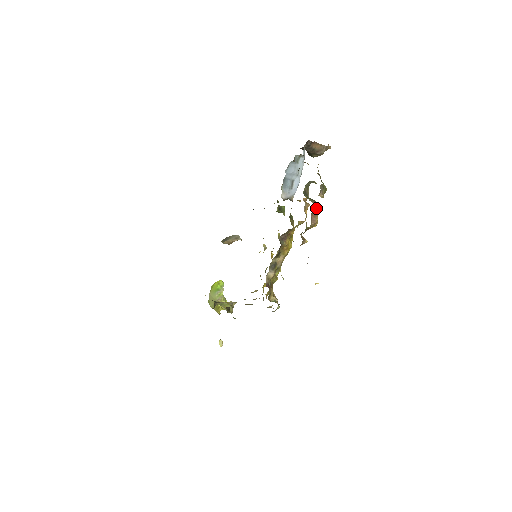
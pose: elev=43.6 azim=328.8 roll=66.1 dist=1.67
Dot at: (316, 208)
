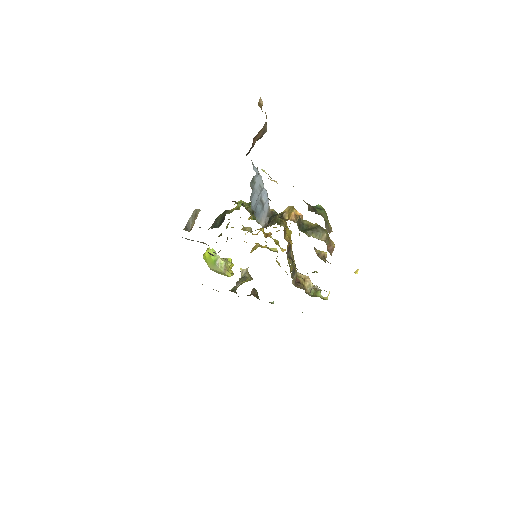
Dot at: (327, 239)
